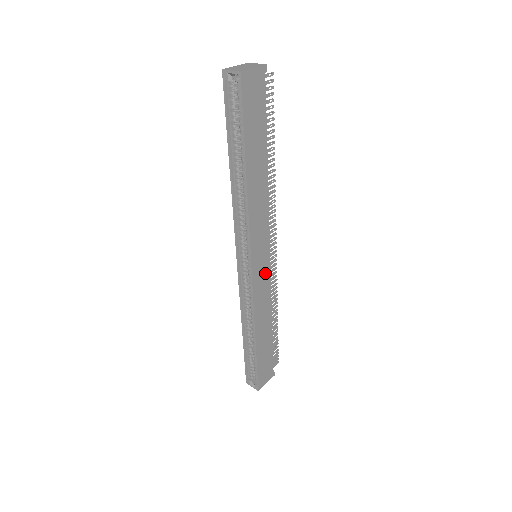
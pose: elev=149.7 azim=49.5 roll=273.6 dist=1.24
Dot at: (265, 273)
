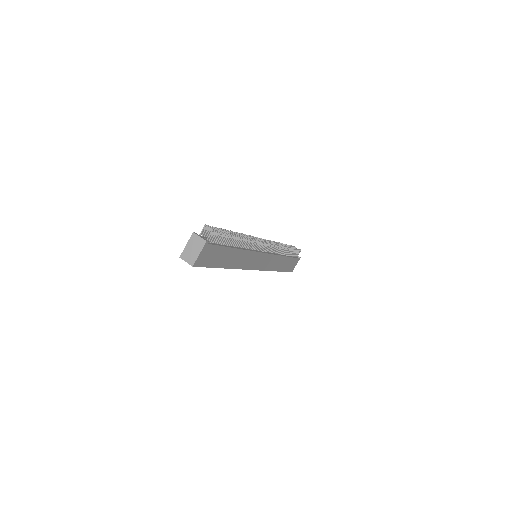
Dot at: (266, 259)
